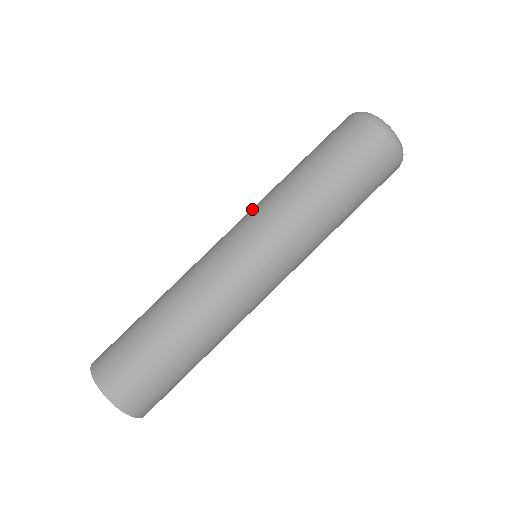
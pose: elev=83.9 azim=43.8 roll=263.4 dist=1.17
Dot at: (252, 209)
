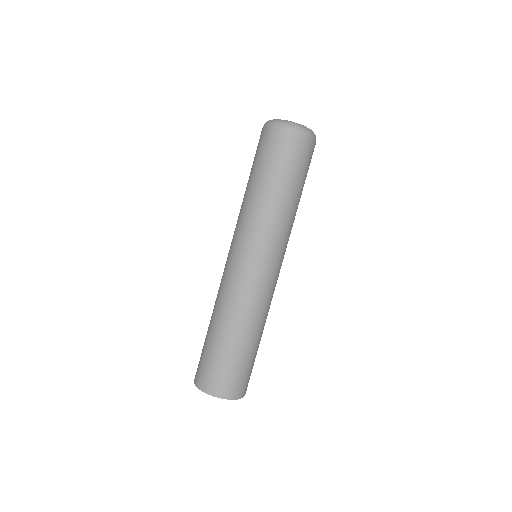
Dot at: (235, 228)
